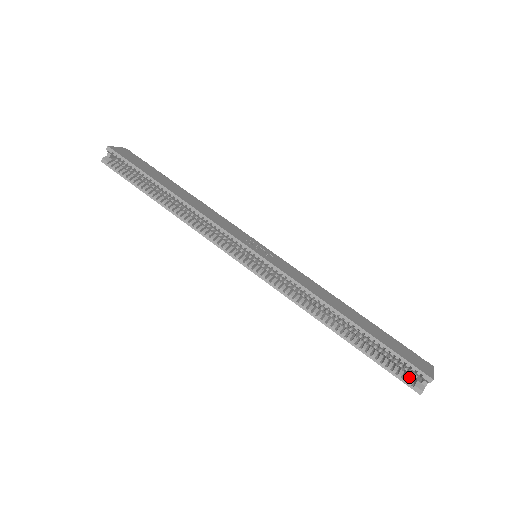
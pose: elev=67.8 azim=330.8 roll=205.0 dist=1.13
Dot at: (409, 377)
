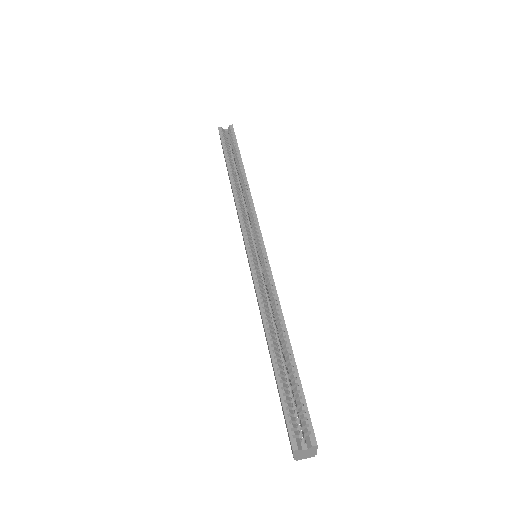
Dot at: occluded
